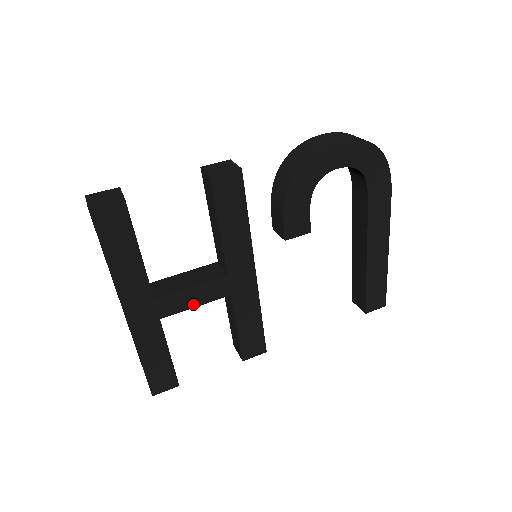
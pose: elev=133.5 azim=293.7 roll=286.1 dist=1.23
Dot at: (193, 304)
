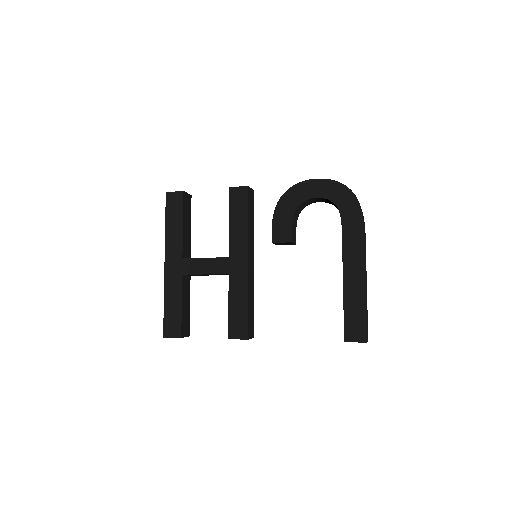
Dot at: (204, 271)
